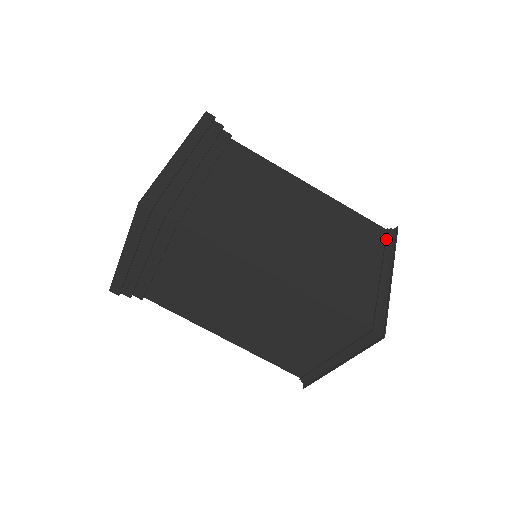
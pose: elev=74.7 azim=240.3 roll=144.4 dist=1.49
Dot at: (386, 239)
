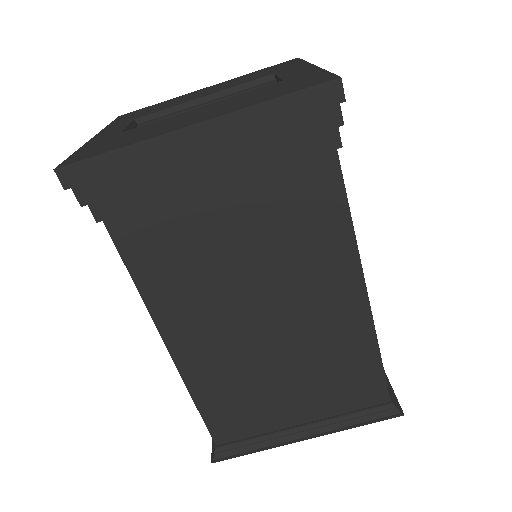
Dot at: (369, 408)
